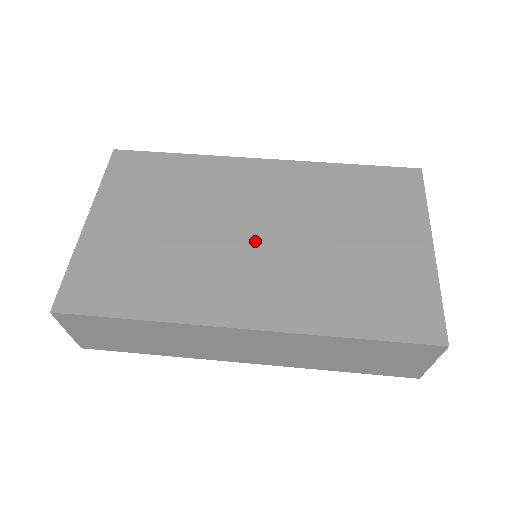
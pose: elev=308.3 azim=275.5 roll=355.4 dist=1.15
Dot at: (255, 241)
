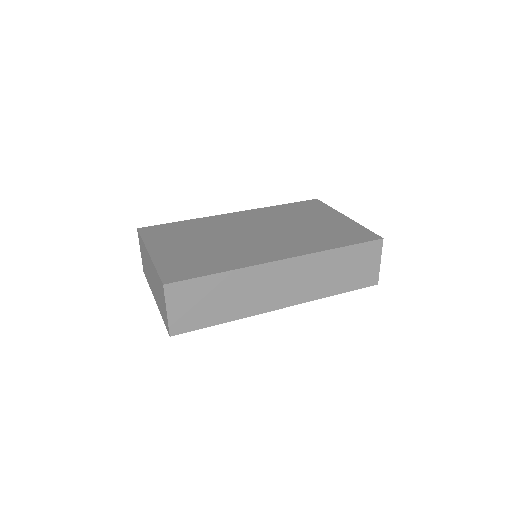
Dot at: (258, 235)
